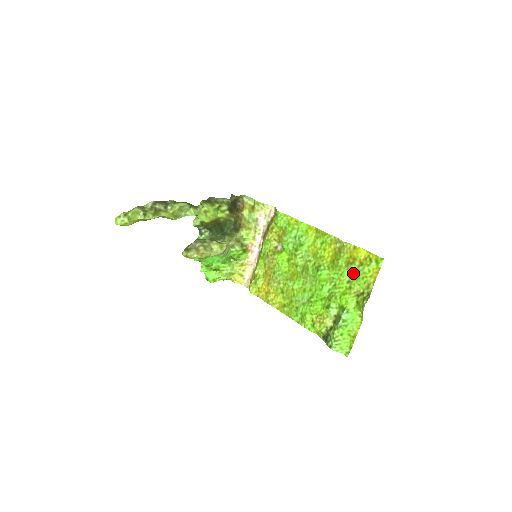
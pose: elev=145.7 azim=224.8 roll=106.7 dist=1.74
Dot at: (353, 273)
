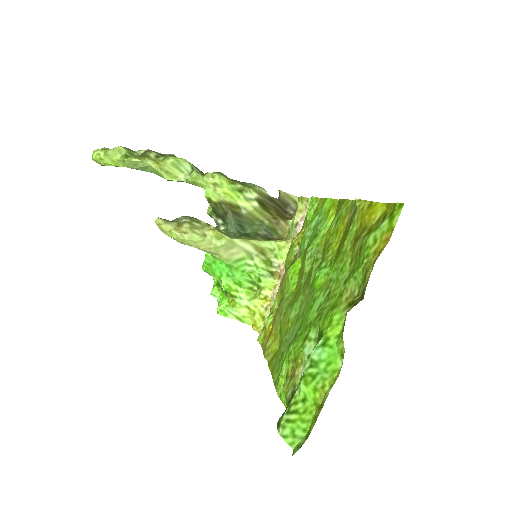
Dot at: (355, 258)
